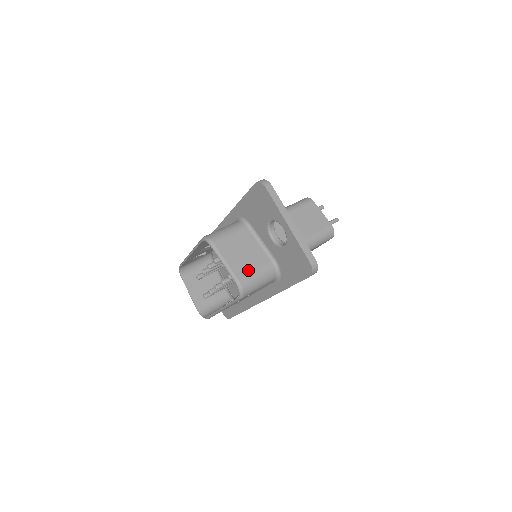
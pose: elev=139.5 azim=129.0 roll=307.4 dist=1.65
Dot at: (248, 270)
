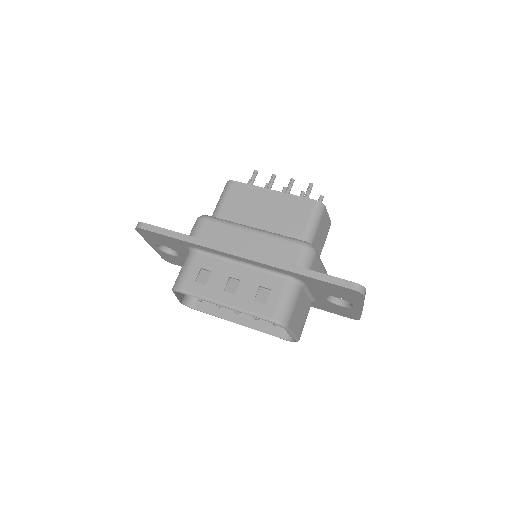
Dot at: (303, 325)
